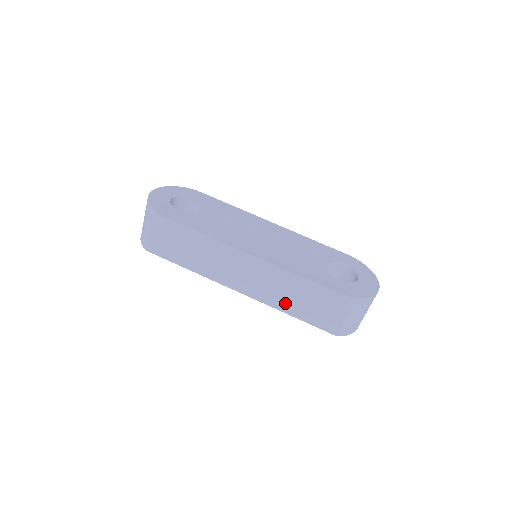
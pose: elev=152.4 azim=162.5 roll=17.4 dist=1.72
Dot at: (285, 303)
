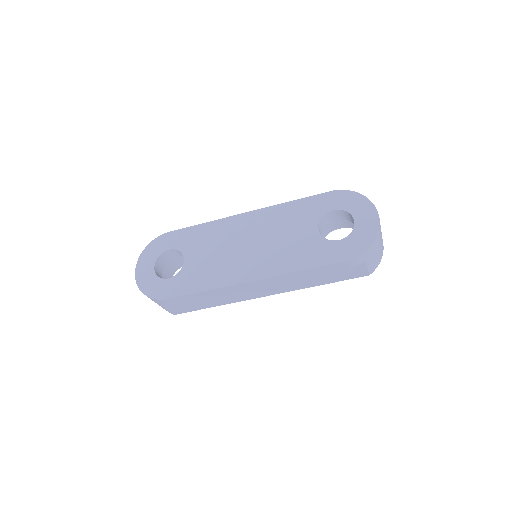
Dot at: (309, 283)
